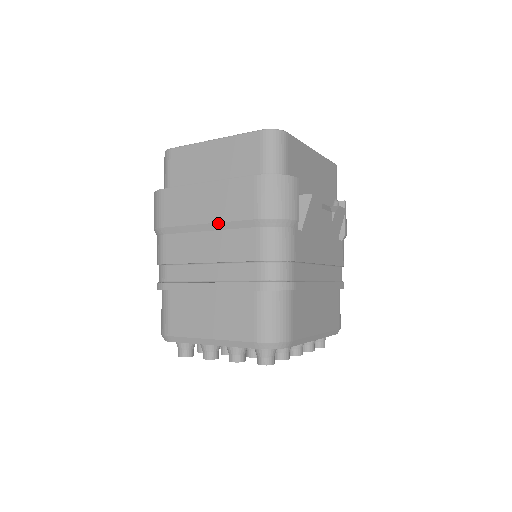
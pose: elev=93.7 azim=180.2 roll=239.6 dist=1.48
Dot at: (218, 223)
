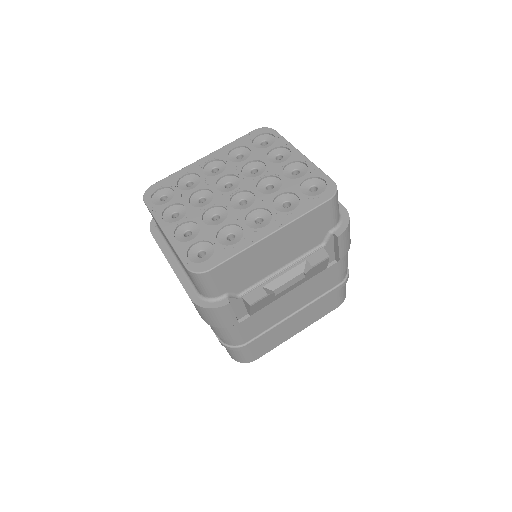
Dot at: occluded
